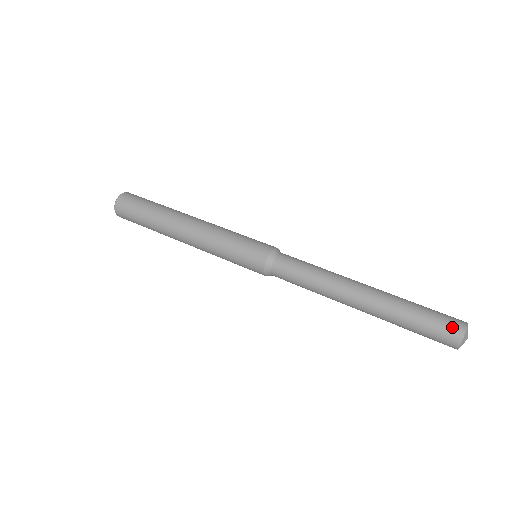
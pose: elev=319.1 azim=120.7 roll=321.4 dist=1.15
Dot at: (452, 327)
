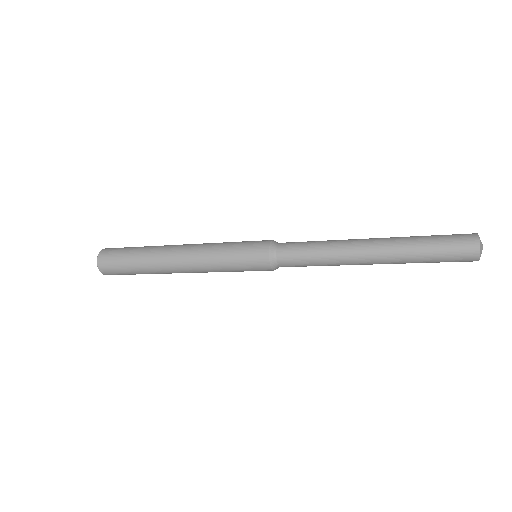
Dot at: (466, 239)
